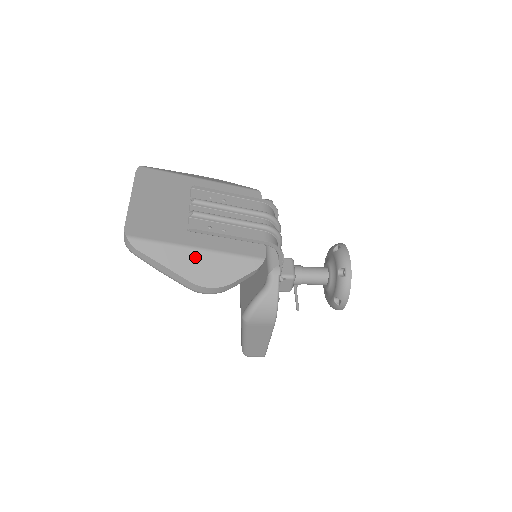
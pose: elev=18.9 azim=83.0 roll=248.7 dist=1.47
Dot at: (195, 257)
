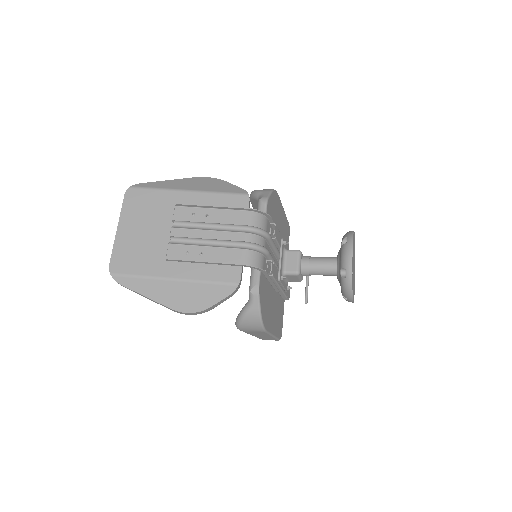
Dot at: (172, 287)
